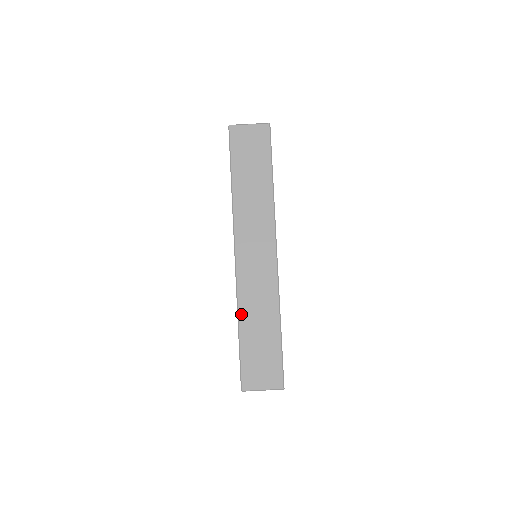
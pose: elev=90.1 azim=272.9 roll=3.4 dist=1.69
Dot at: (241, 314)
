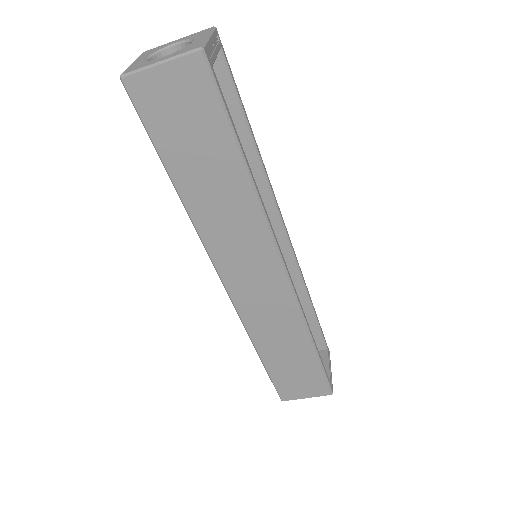
Dot at: (256, 342)
